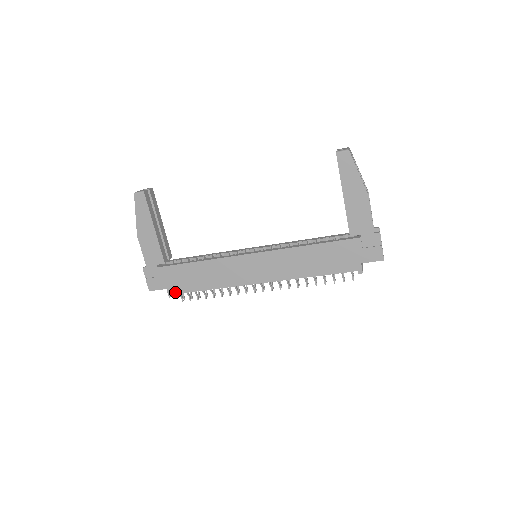
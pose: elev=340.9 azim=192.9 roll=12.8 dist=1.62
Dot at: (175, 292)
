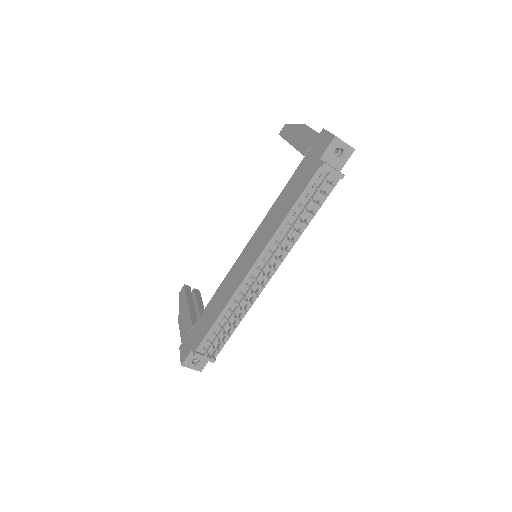
Dot at: (197, 346)
